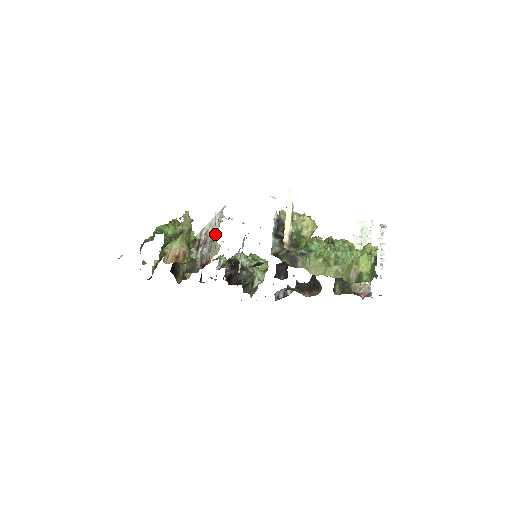
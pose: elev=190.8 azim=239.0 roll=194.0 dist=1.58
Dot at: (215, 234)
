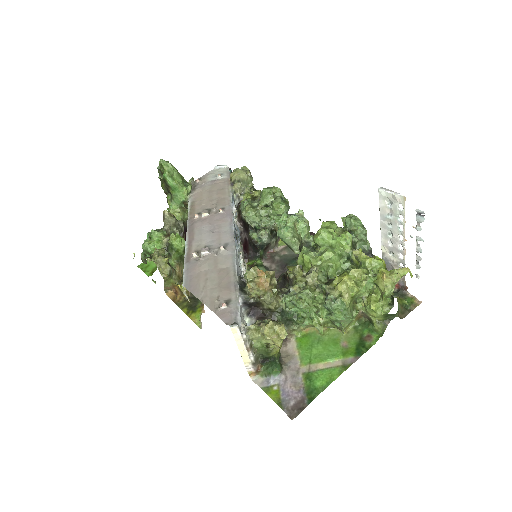
Dot at: occluded
